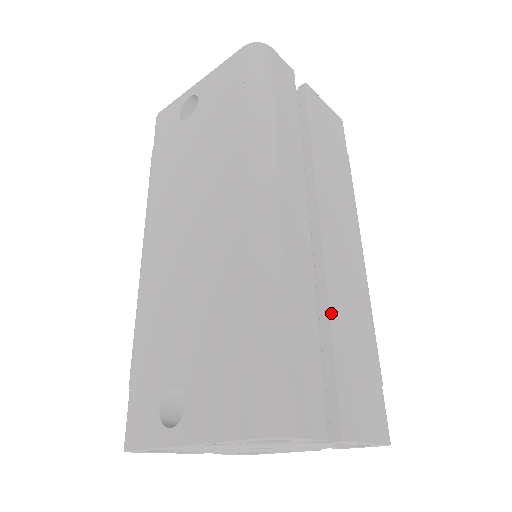
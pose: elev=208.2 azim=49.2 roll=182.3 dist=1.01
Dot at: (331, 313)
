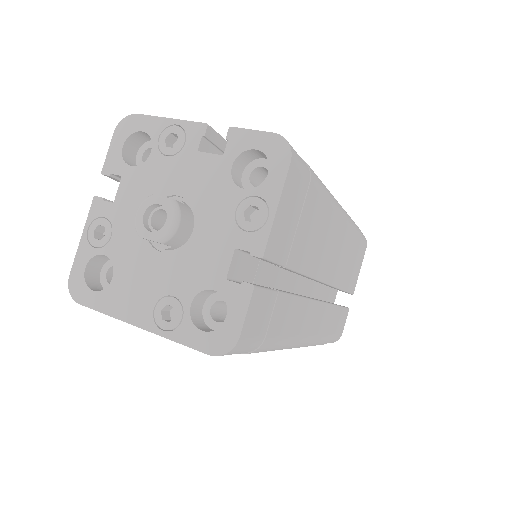
Dot at: (340, 289)
